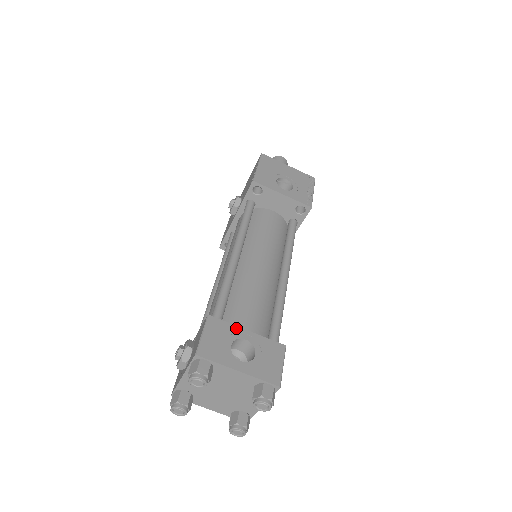
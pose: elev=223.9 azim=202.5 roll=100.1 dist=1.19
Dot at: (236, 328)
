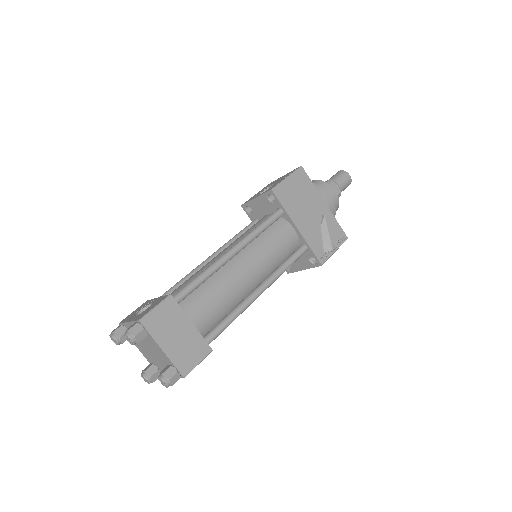
Dot at: (153, 300)
